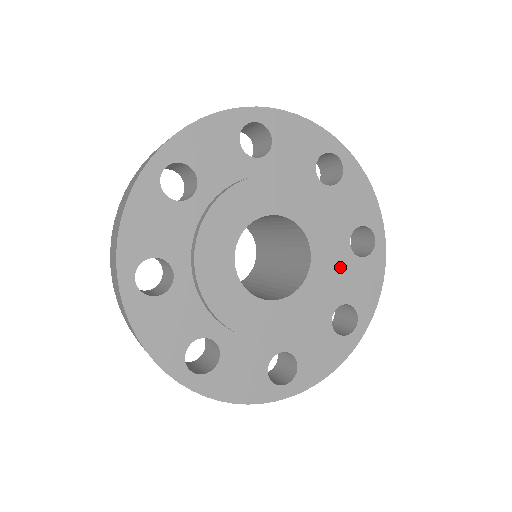
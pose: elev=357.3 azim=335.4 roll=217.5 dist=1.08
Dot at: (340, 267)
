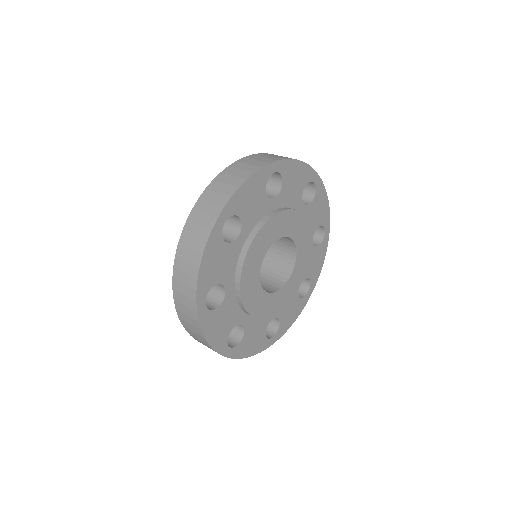
Dot at: (309, 259)
